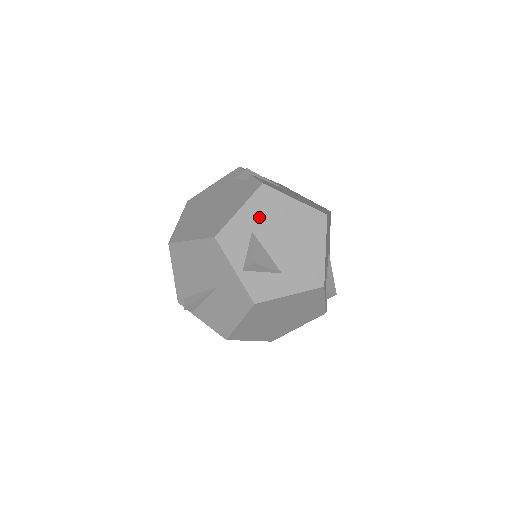
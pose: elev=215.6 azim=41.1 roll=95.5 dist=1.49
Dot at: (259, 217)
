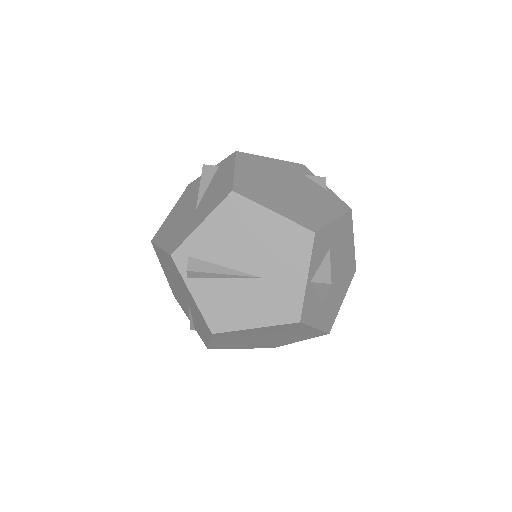
Dot at: (338, 238)
